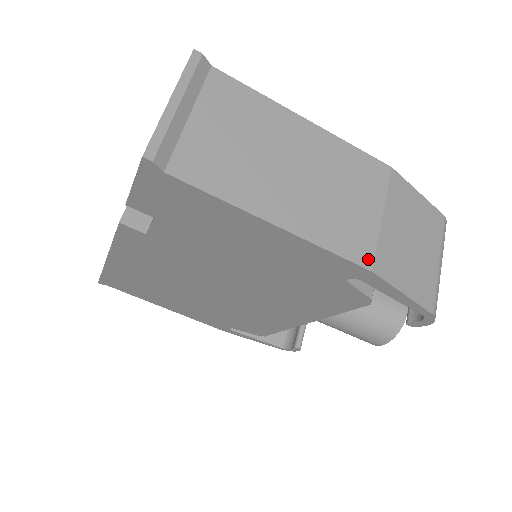
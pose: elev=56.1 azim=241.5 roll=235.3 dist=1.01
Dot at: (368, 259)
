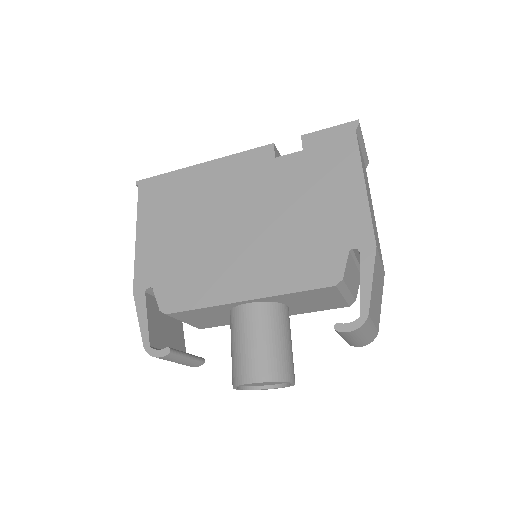
Dot at: occluded
